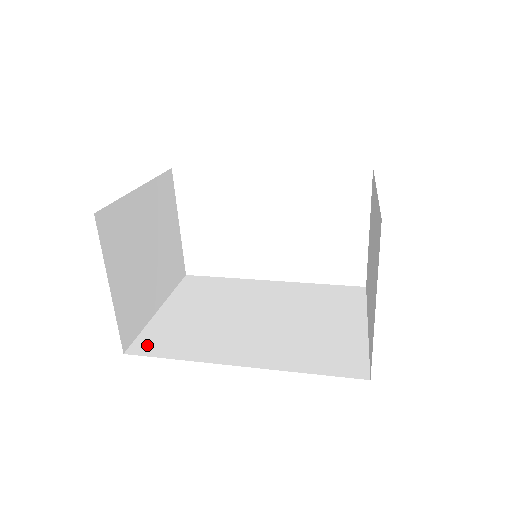
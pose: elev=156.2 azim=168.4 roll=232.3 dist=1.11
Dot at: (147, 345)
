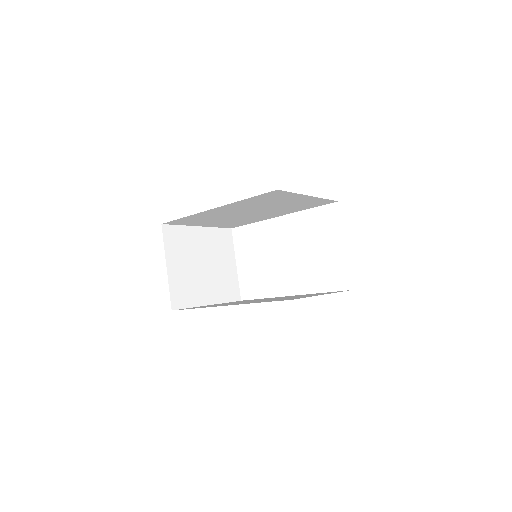
Dot at: occluded
